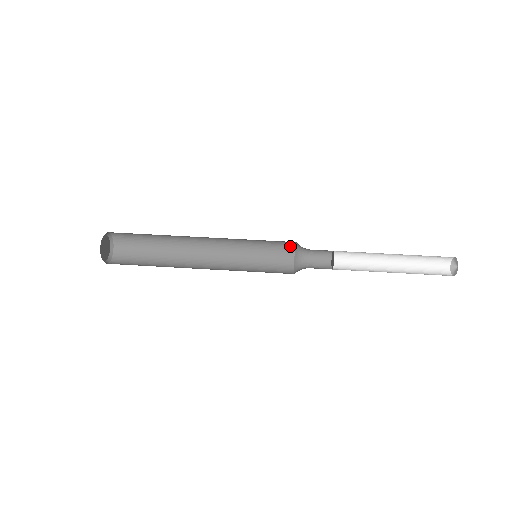
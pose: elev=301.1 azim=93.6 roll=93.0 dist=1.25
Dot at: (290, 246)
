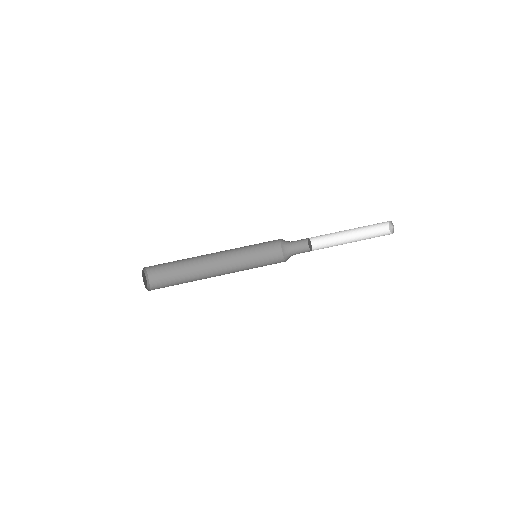
Dot at: occluded
